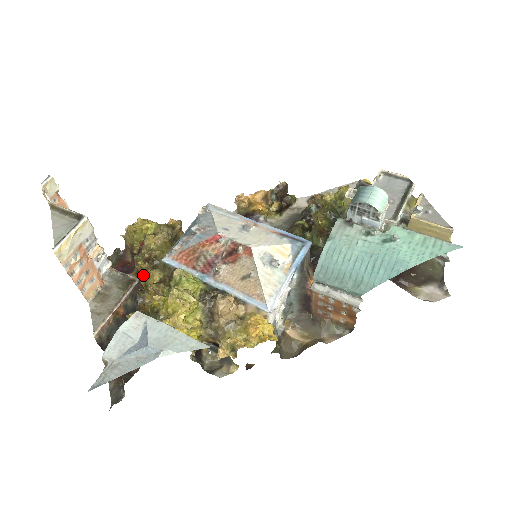
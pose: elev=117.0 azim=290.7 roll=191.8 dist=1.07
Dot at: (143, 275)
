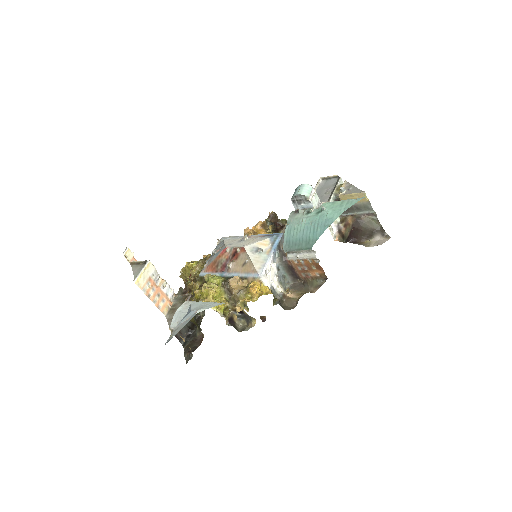
Dot at: occluded
